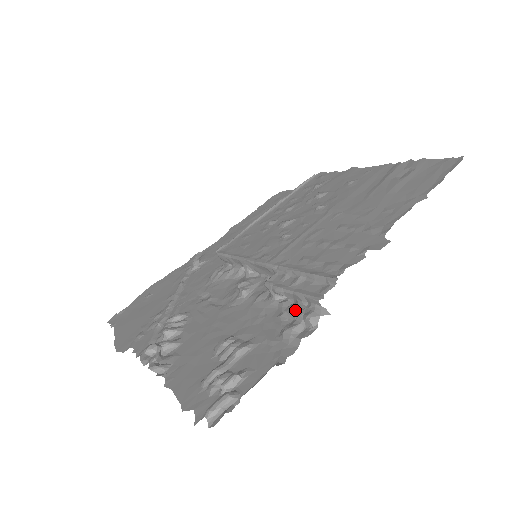
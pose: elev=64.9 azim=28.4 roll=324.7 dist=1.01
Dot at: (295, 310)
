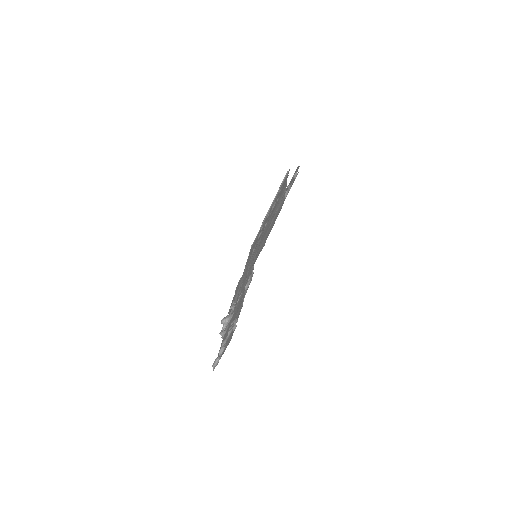
Dot at: occluded
